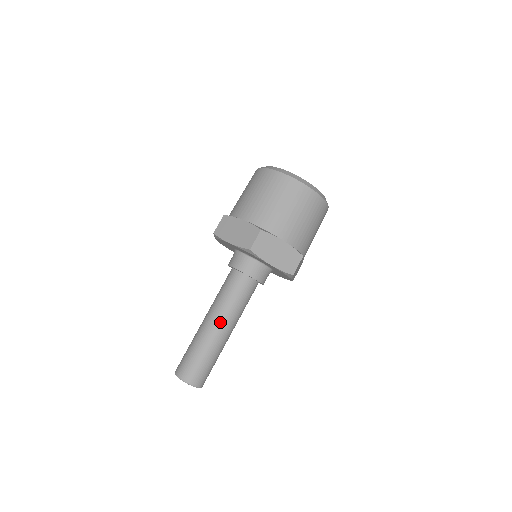
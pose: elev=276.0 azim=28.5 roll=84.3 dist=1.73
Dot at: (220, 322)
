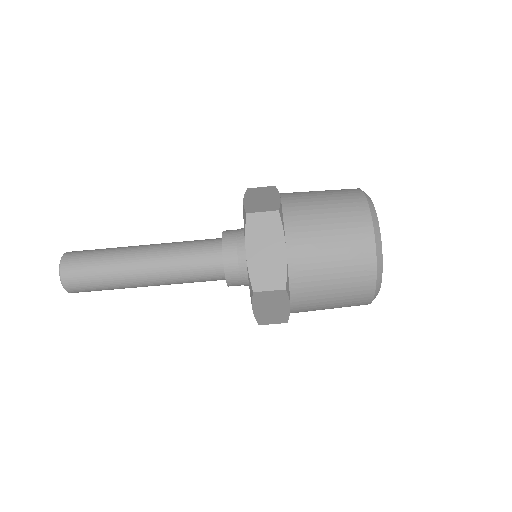
Dot at: (153, 278)
